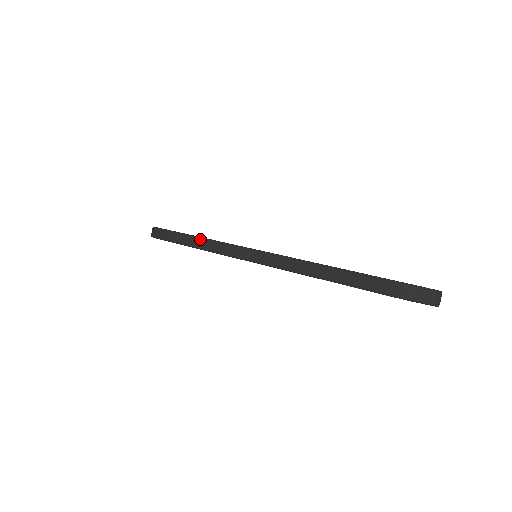
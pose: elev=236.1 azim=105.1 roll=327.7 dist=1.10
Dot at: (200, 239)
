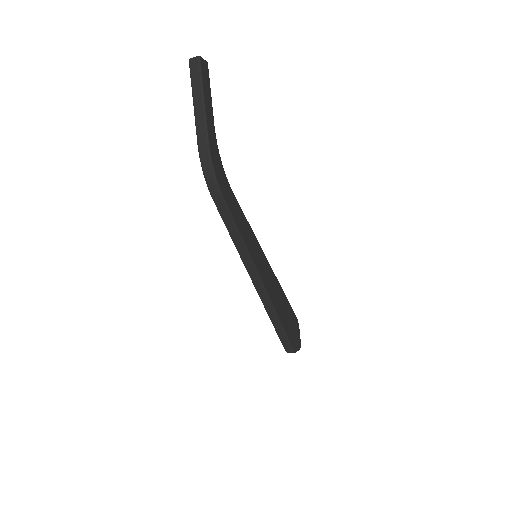
Dot at: (238, 233)
